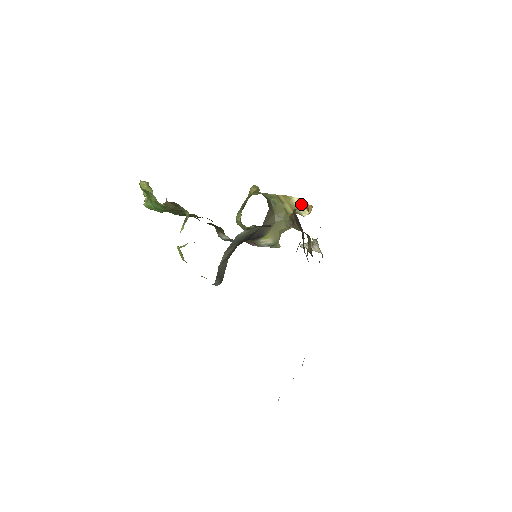
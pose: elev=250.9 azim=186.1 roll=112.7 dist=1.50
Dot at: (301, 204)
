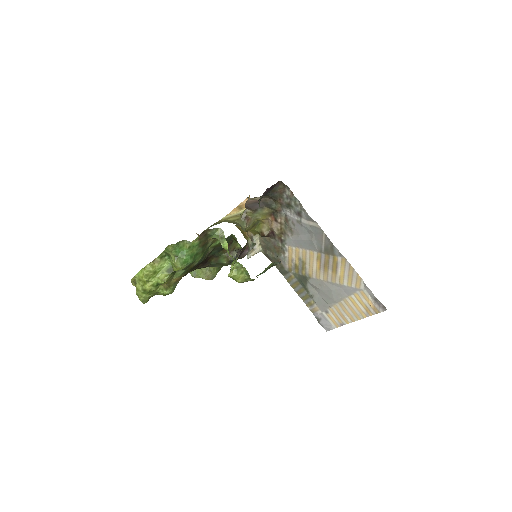
Dot at: (234, 214)
